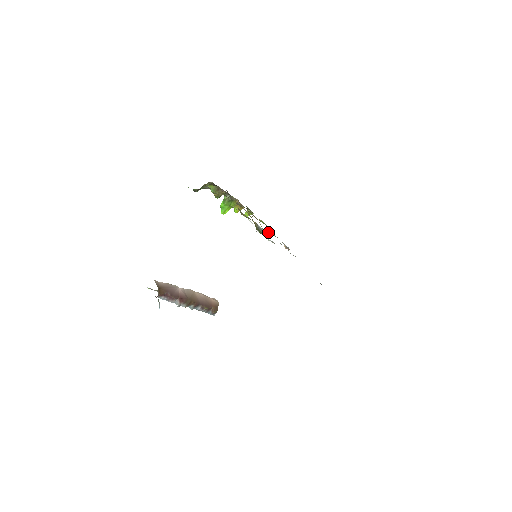
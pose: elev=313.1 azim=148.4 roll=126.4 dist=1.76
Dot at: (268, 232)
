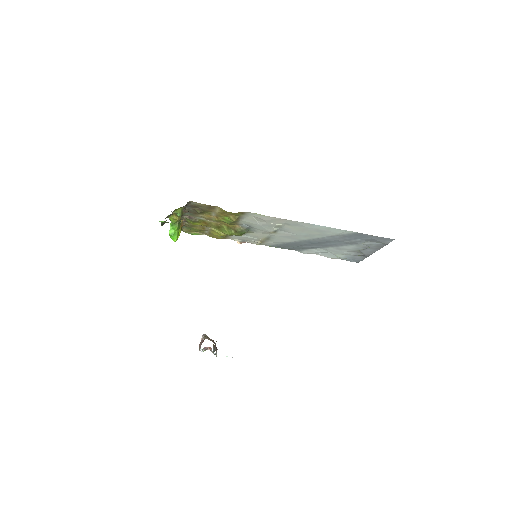
Dot at: occluded
